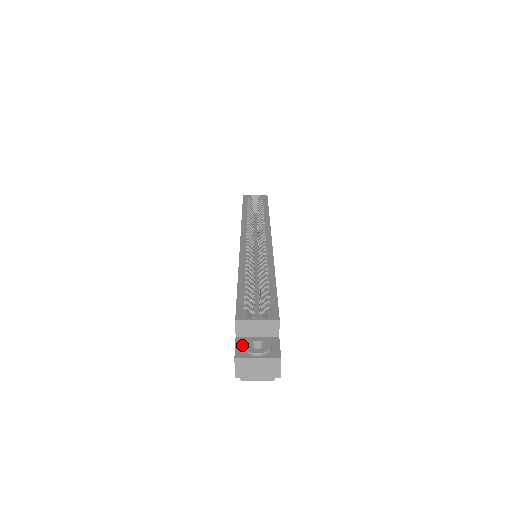
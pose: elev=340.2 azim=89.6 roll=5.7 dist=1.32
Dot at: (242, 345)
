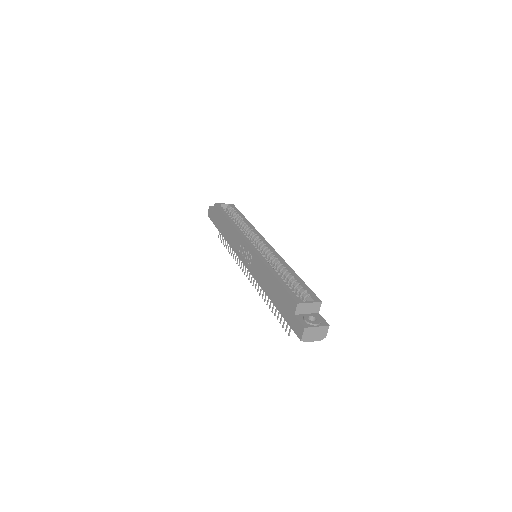
Dot at: (303, 320)
